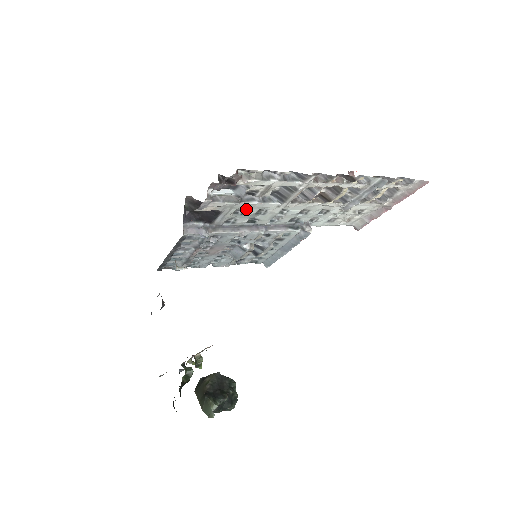
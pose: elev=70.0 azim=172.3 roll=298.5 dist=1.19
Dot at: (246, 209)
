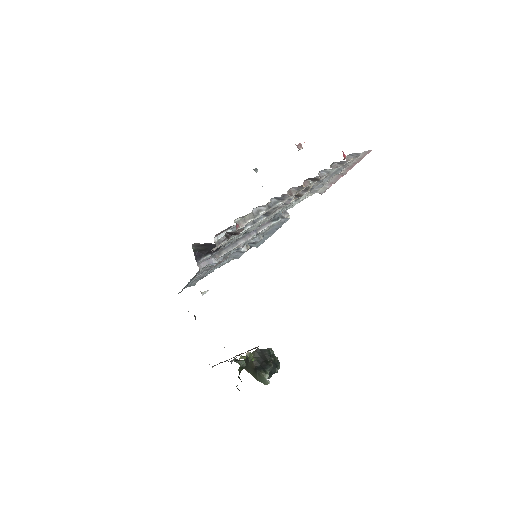
Dot at: occluded
